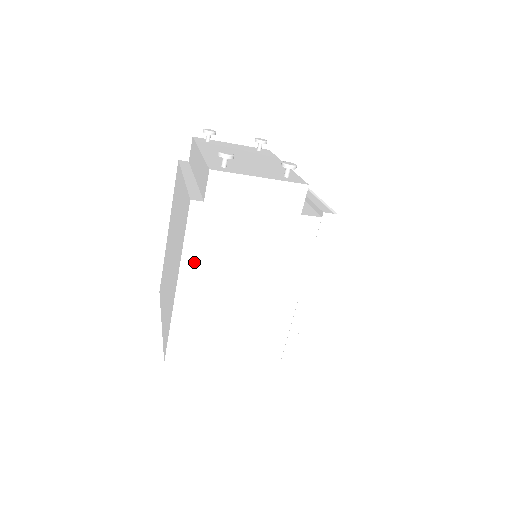
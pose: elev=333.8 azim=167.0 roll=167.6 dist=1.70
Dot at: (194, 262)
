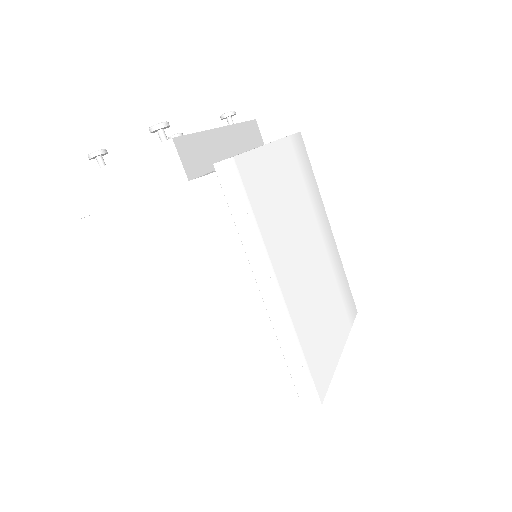
Dot at: (123, 286)
